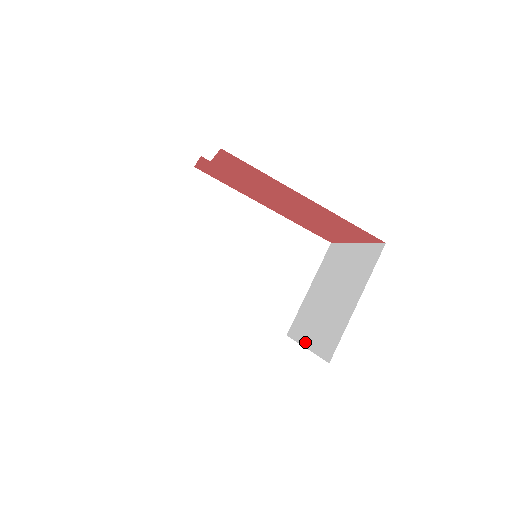
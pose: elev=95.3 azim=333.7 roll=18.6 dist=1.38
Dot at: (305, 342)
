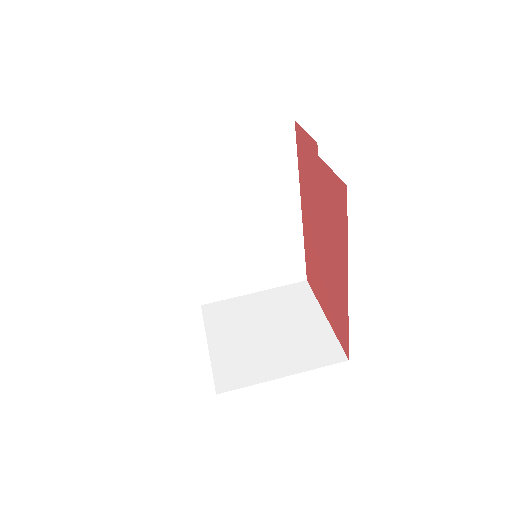
Dot at: (212, 340)
